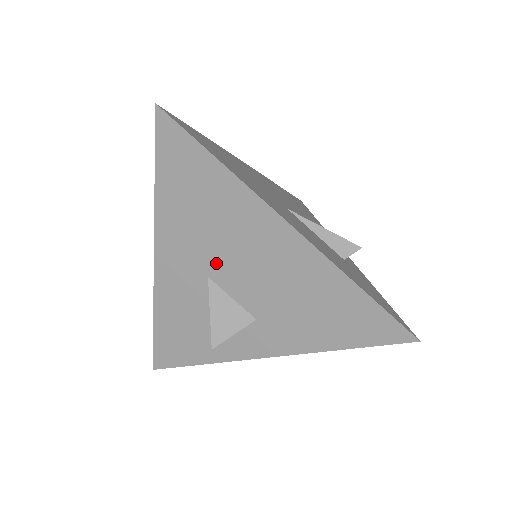
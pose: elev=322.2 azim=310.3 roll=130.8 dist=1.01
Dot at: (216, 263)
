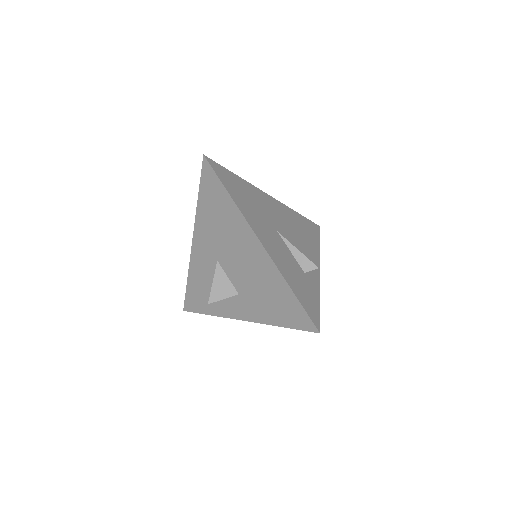
Dot at: (222, 253)
